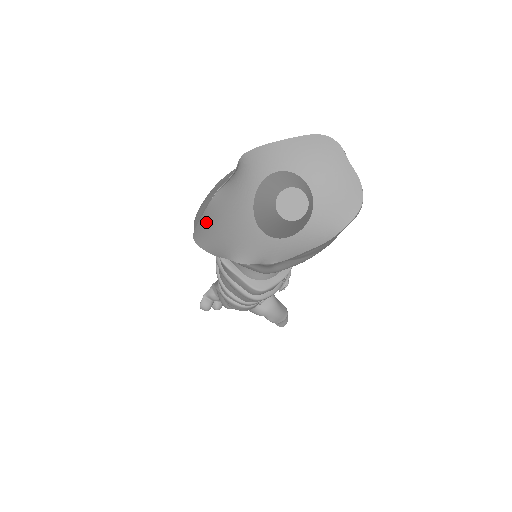
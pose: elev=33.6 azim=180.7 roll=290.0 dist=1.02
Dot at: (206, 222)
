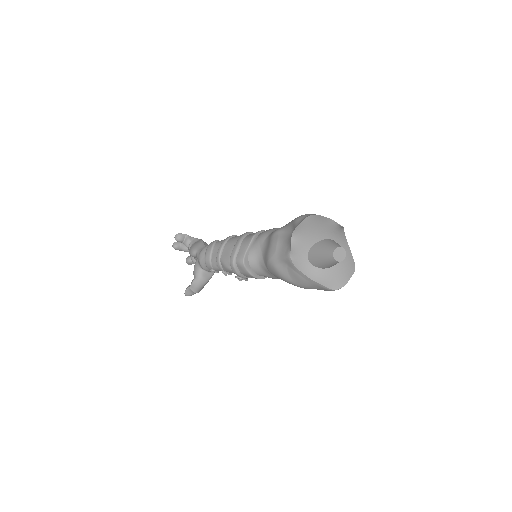
Dot at: (319, 219)
